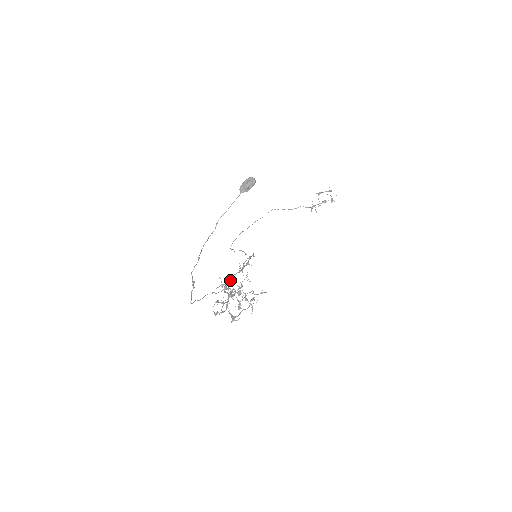
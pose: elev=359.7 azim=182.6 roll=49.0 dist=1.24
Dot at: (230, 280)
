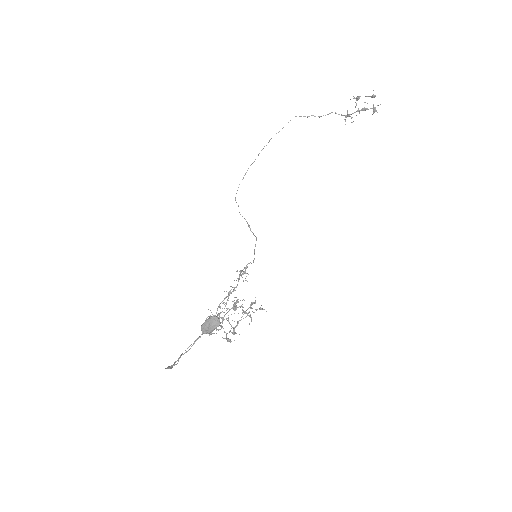
Dot at: (221, 312)
